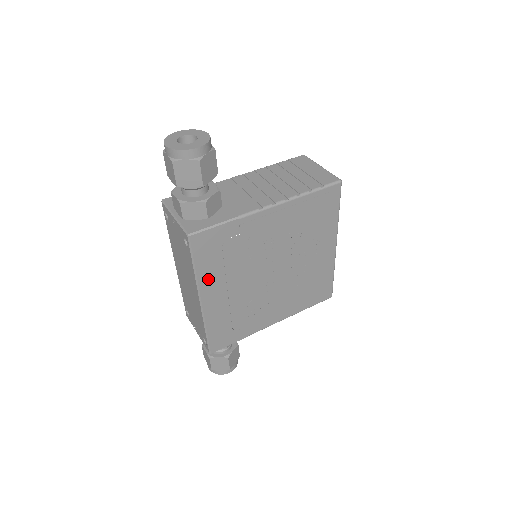
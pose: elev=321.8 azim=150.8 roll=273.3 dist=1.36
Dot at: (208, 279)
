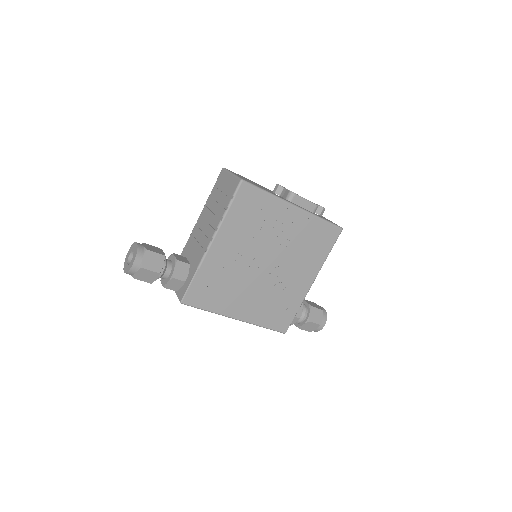
Dot at: (224, 307)
